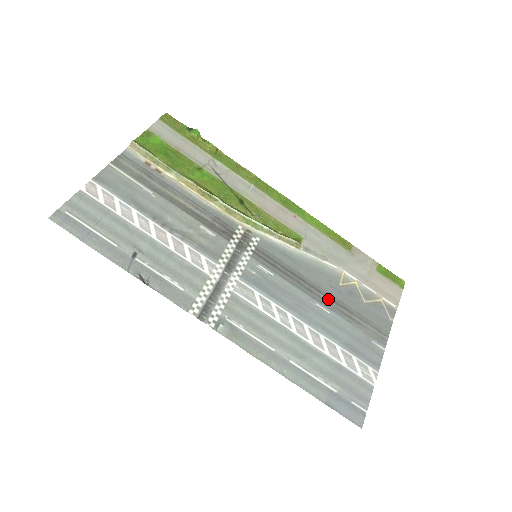
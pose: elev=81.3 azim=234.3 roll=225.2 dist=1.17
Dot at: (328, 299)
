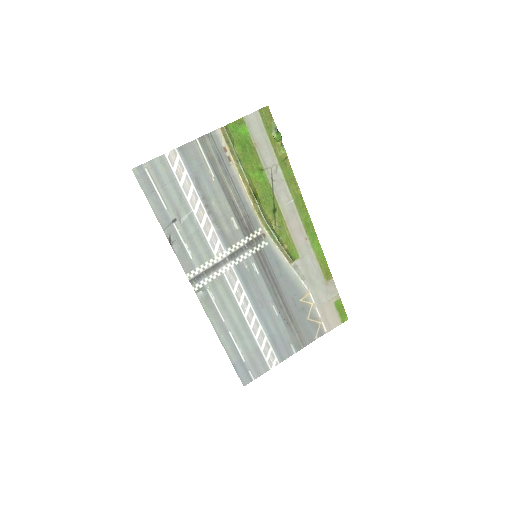
Dot at: (284, 306)
